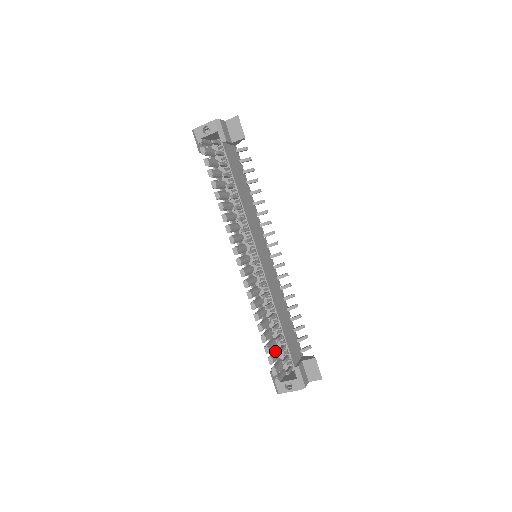
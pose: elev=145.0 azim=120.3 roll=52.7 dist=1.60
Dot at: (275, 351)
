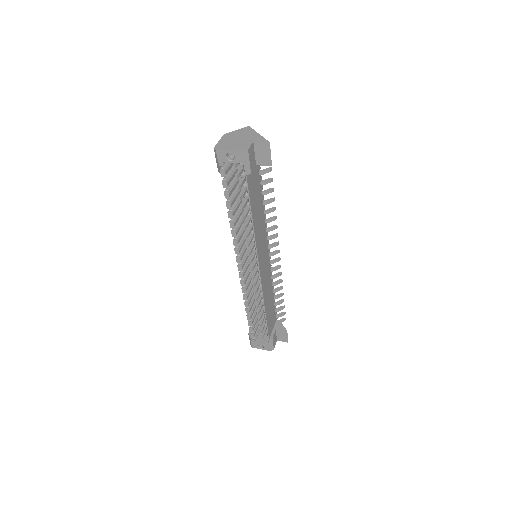
Dot at: (255, 317)
